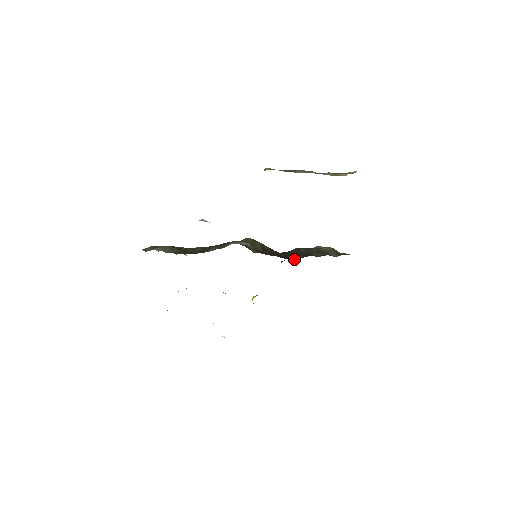
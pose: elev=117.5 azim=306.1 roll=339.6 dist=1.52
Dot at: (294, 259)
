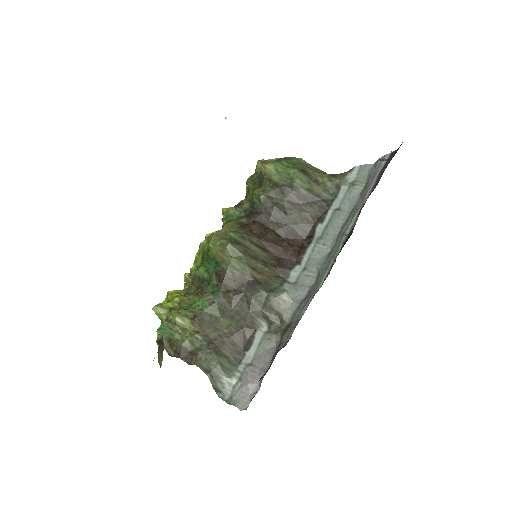
Dot at: (304, 238)
